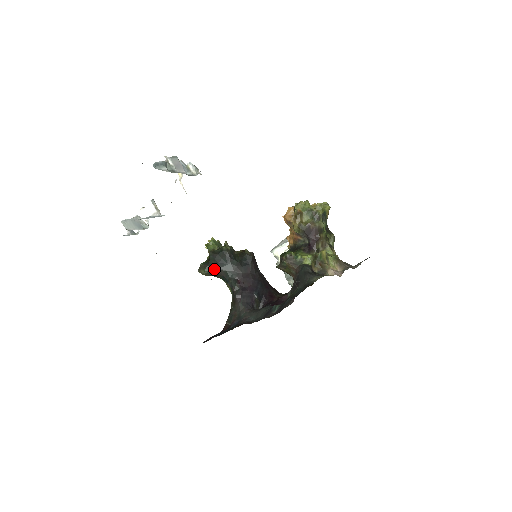
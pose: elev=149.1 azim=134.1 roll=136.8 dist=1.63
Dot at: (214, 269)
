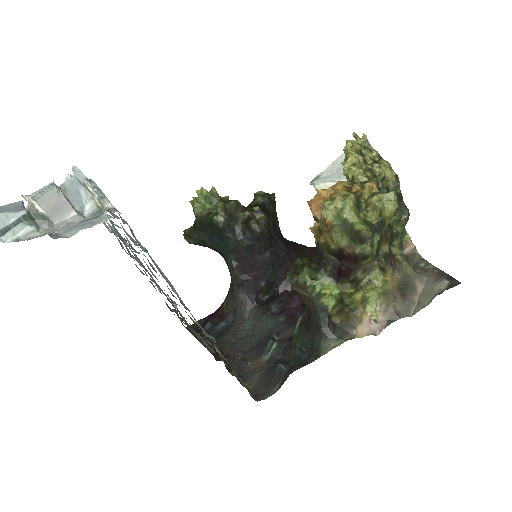
Dot at: (202, 243)
